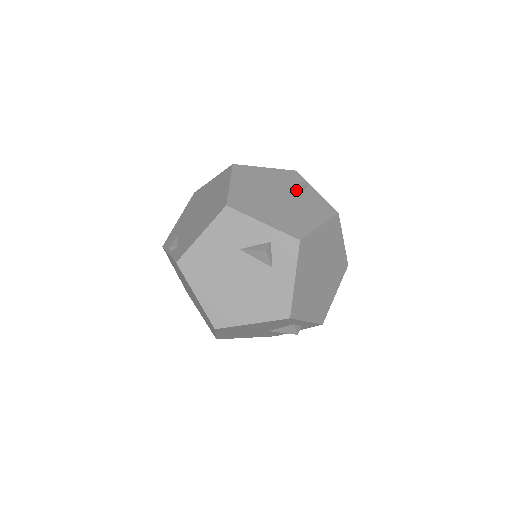
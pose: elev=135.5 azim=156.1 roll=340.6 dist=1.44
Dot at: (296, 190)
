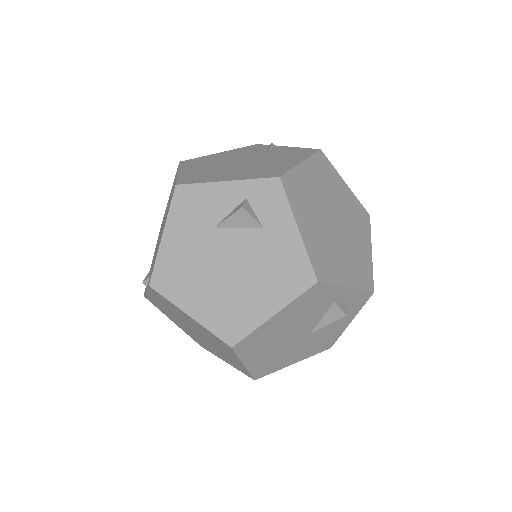
Dot at: (261, 153)
